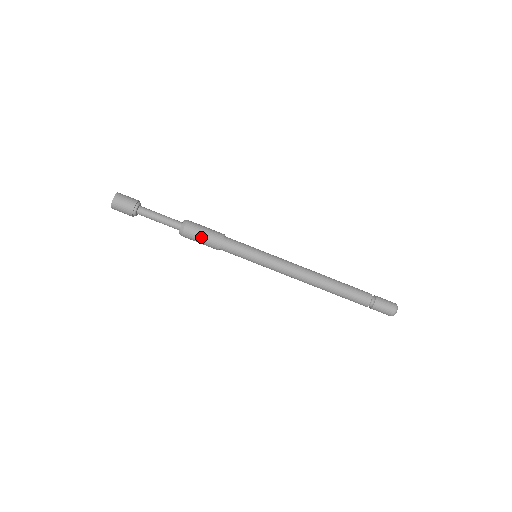
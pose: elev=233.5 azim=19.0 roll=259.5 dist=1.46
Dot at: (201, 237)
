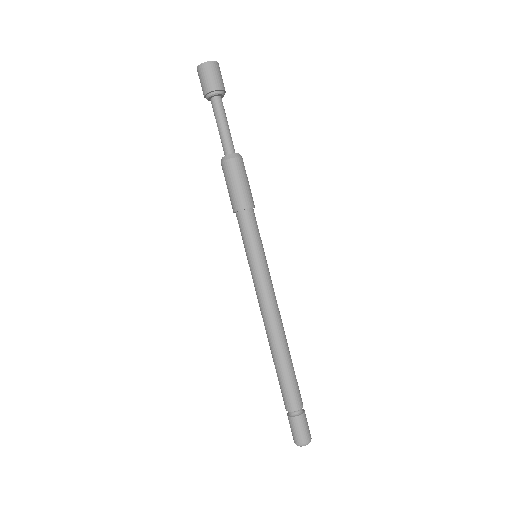
Dot at: (240, 182)
